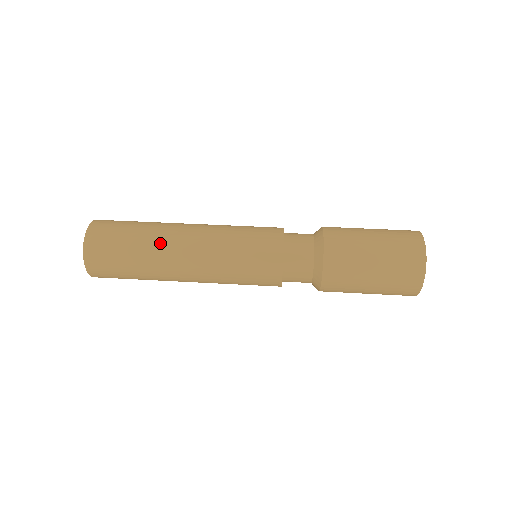
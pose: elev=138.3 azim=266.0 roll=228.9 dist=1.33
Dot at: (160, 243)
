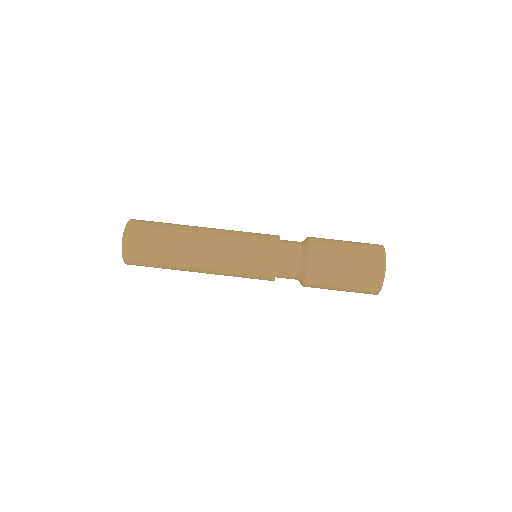
Dot at: (181, 258)
